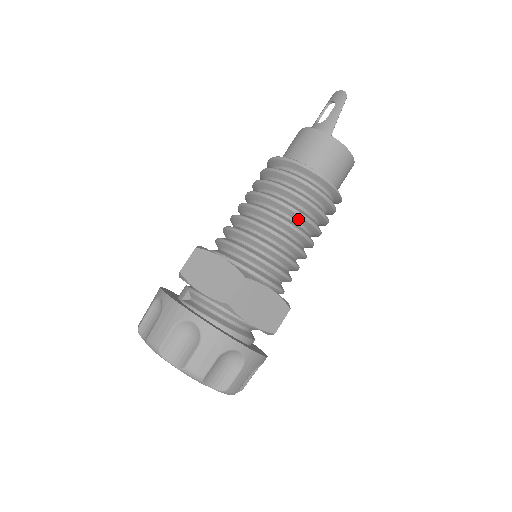
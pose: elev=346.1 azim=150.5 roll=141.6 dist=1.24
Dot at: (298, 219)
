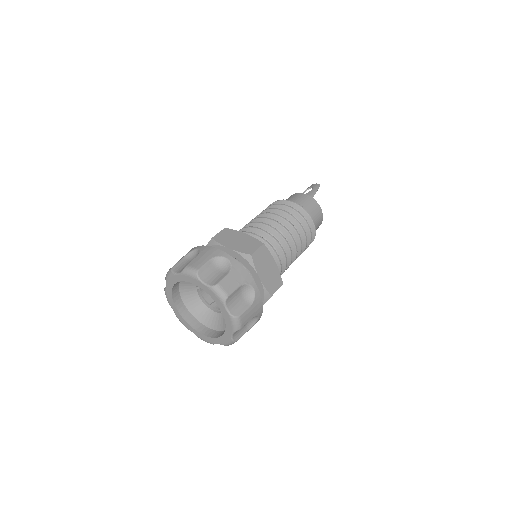
Dot at: (292, 232)
